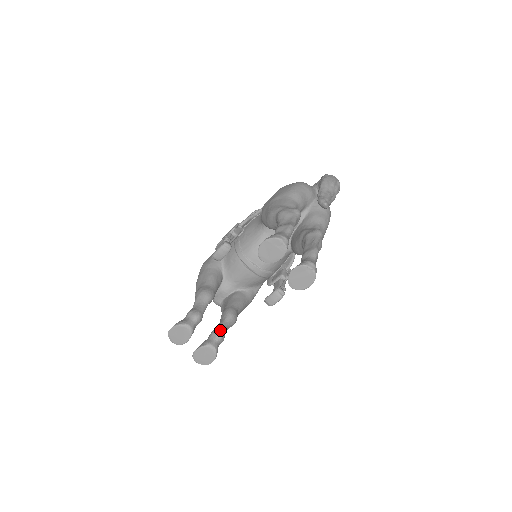
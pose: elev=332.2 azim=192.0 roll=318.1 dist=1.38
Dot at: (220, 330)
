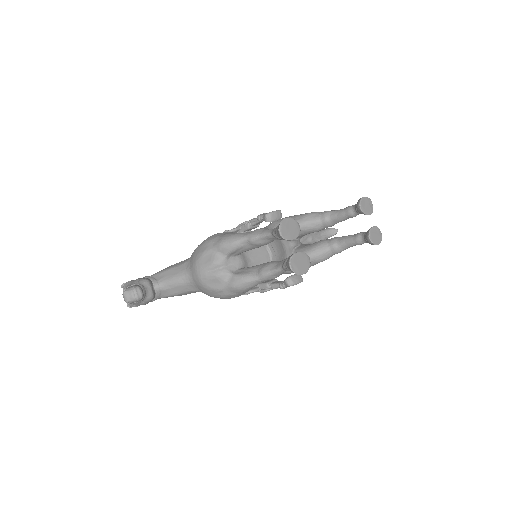
Dot at: occluded
